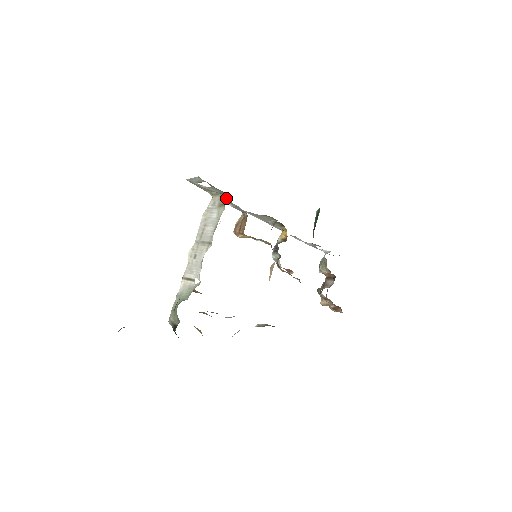
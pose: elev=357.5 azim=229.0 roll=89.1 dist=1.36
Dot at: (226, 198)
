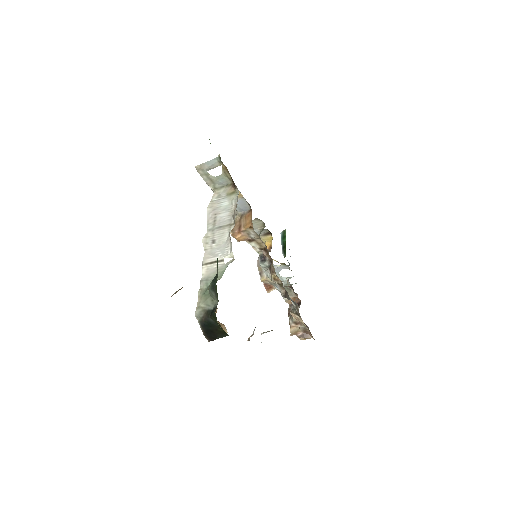
Dot at: occluded
